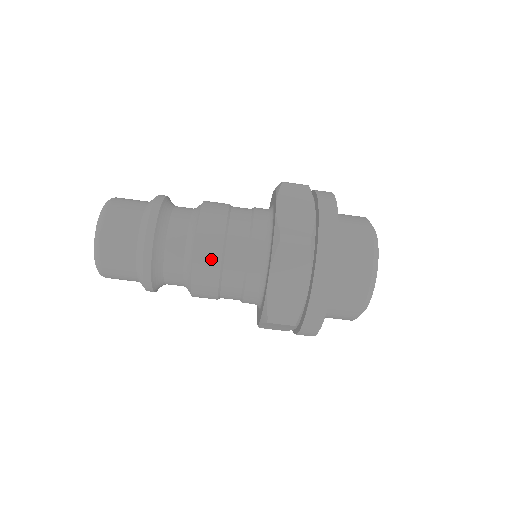
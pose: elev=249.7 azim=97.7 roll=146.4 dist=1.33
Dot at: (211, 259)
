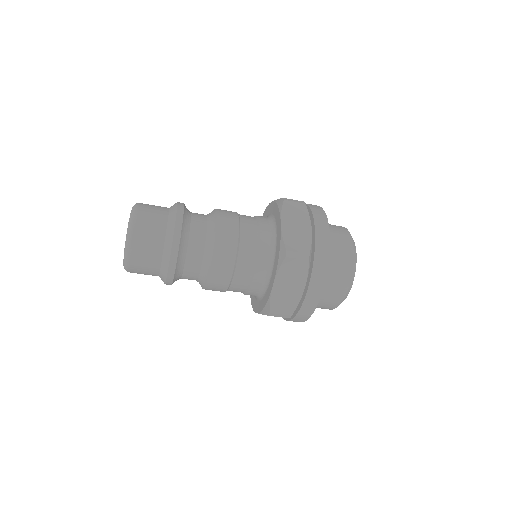
Dot at: occluded
